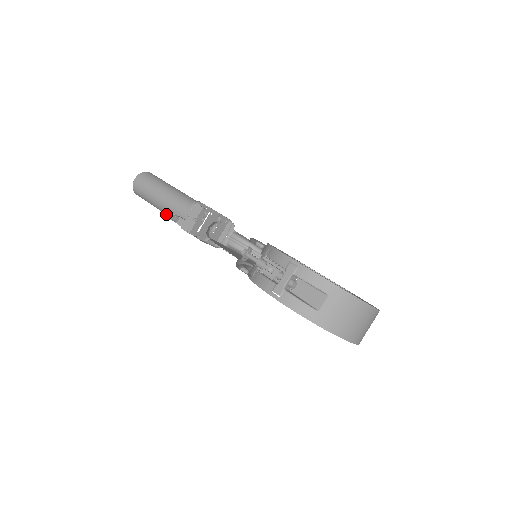
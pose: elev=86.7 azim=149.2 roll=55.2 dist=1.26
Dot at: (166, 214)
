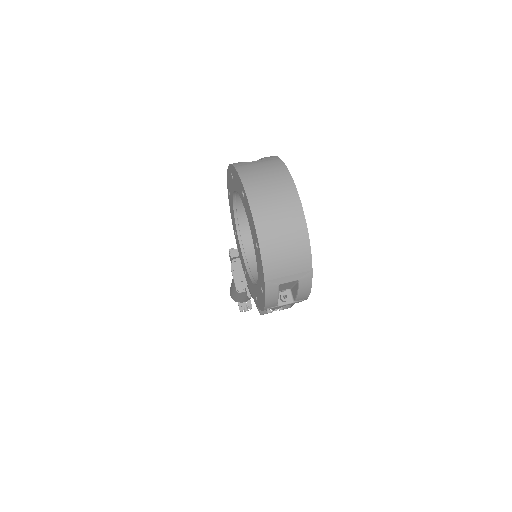
Dot at: occluded
